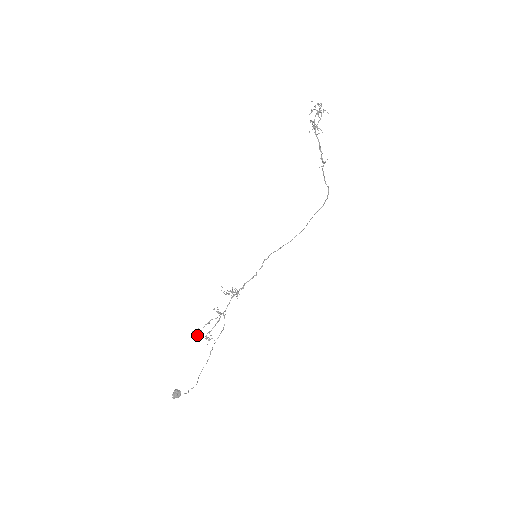
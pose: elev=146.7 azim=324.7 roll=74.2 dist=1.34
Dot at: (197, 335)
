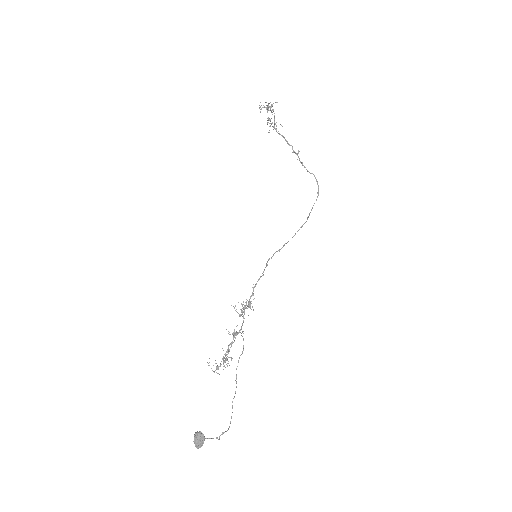
Dot at: (216, 368)
